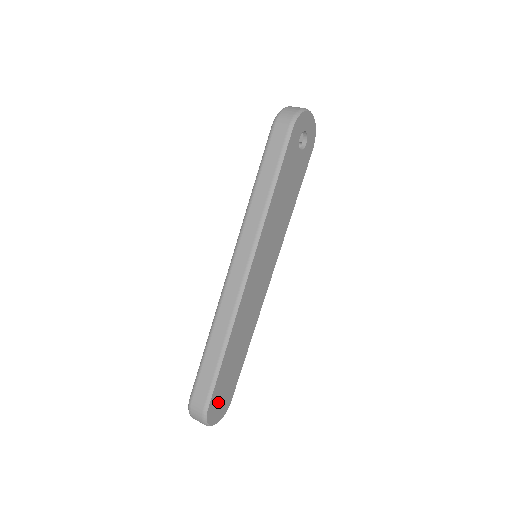
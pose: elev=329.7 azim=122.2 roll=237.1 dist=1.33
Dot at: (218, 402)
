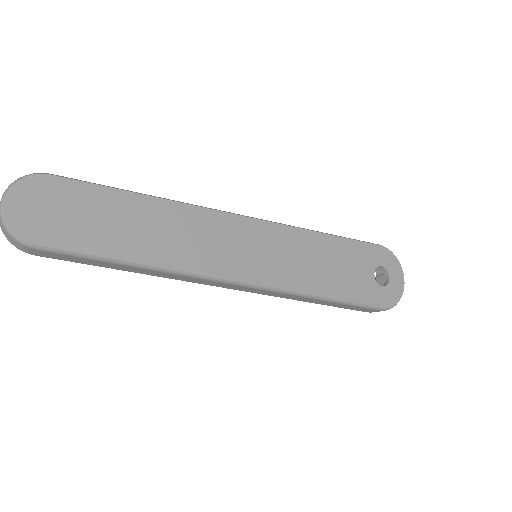
Dot at: (53, 202)
